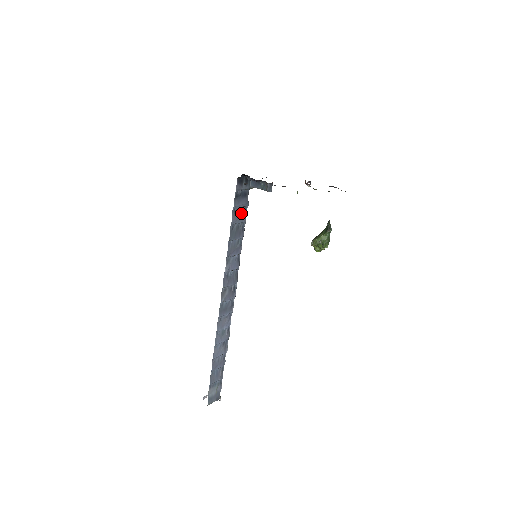
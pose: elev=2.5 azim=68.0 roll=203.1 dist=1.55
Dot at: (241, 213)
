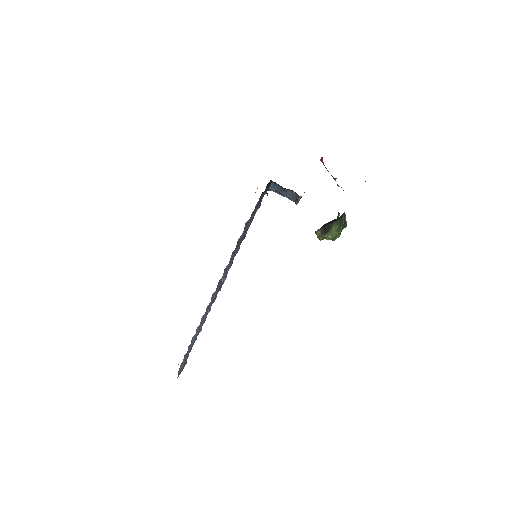
Dot at: (250, 219)
